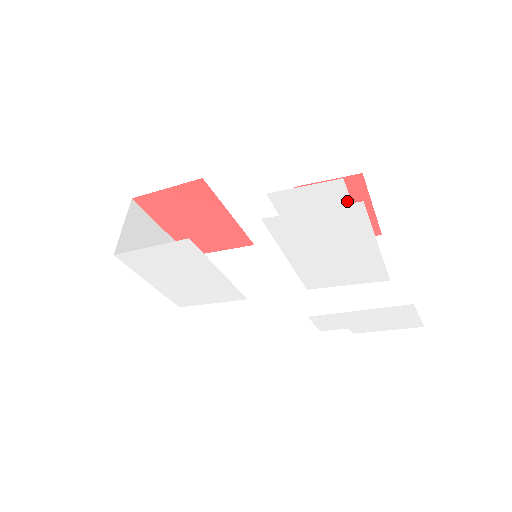
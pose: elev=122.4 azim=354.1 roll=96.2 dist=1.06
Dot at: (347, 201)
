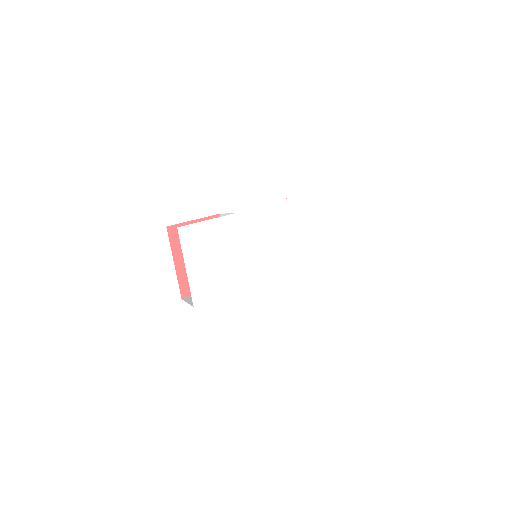
Dot at: (317, 192)
